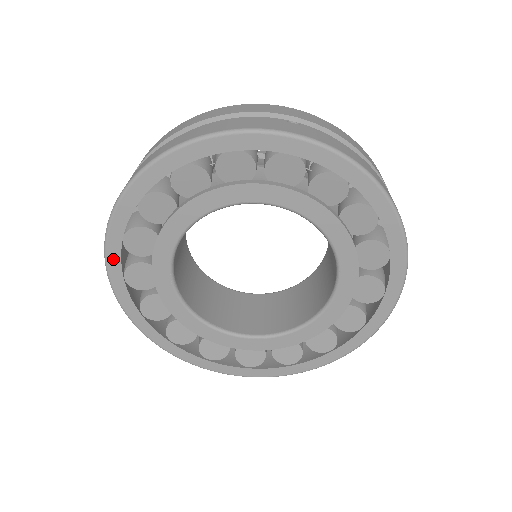
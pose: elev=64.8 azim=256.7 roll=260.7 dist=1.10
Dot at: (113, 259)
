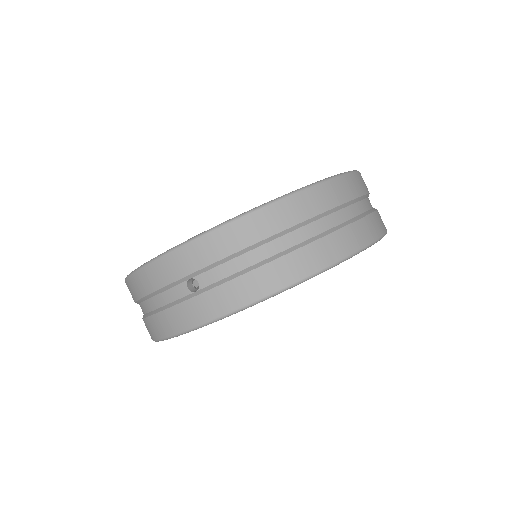
Dot at: occluded
